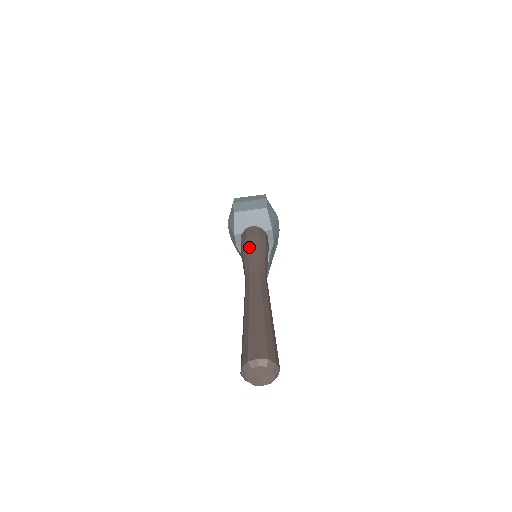
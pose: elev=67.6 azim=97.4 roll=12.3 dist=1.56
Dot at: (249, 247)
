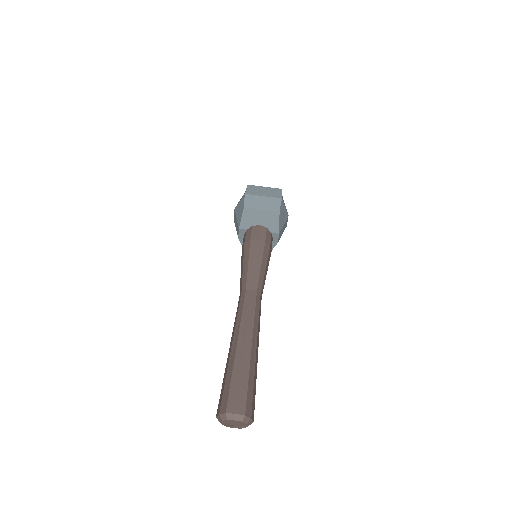
Dot at: (251, 255)
